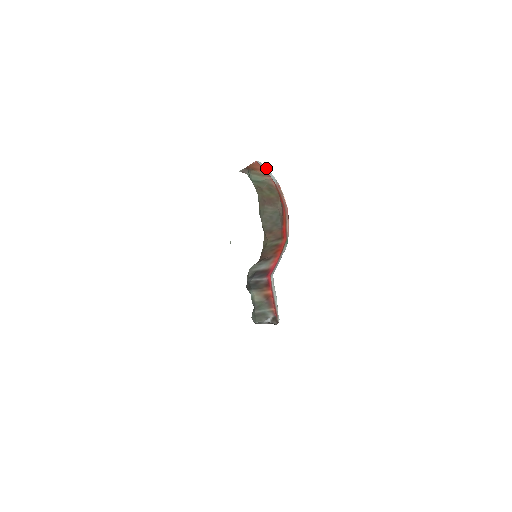
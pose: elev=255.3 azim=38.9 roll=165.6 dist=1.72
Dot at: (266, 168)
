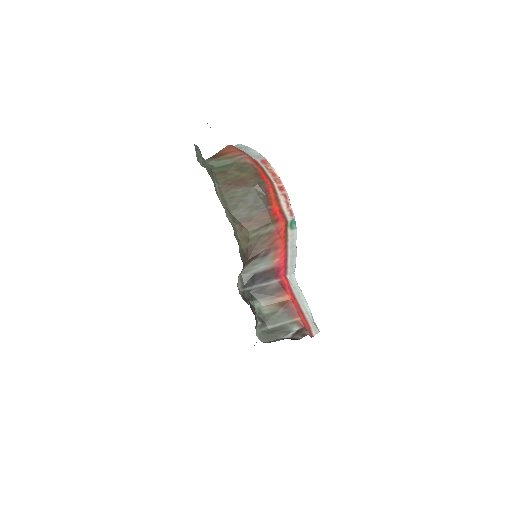
Dot at: (247, 147)
